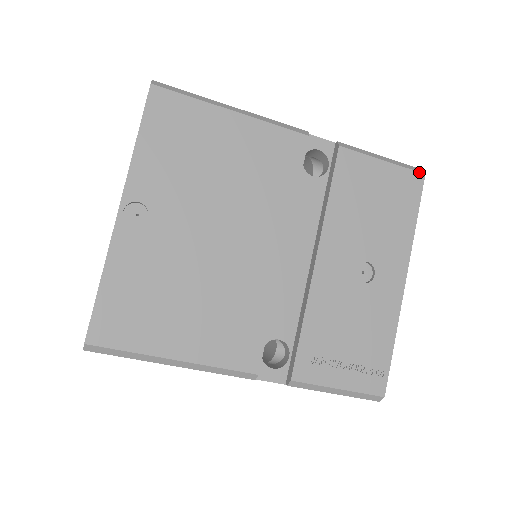
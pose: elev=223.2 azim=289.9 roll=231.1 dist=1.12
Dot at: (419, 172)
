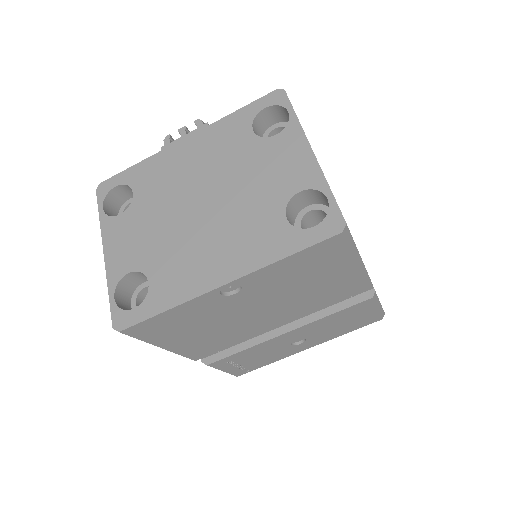
Dot at: (382, 318)
